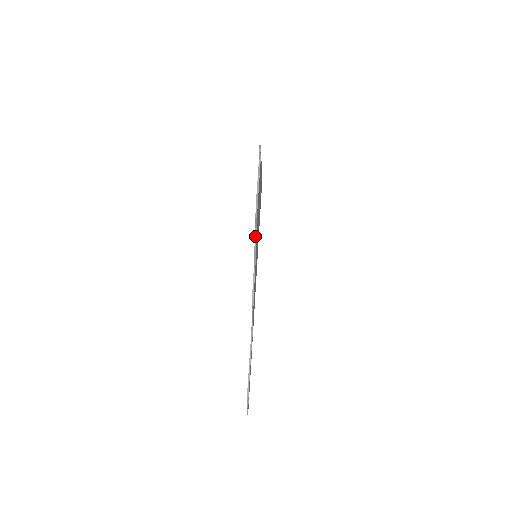
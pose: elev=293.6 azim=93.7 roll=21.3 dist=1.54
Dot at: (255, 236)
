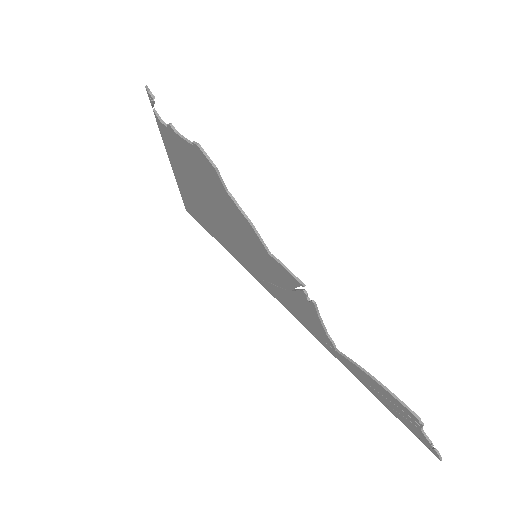
Dot at: (234, 202)
